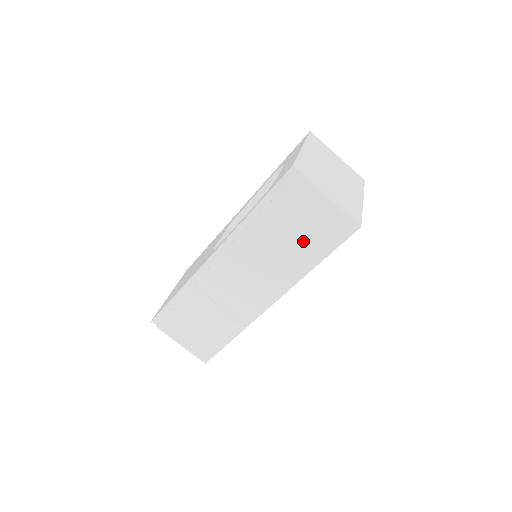
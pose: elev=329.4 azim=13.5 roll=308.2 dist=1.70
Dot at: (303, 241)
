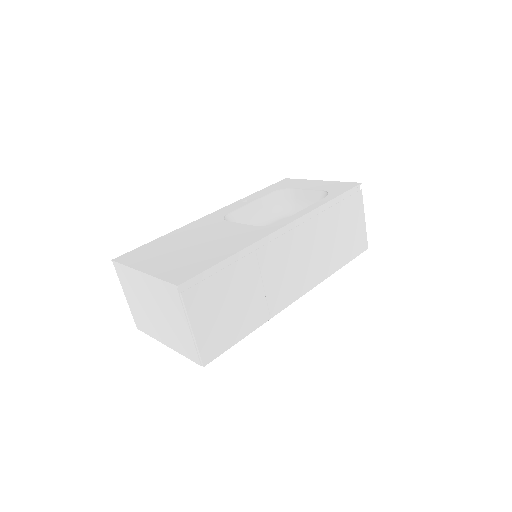
Dot at: (342, 244)
